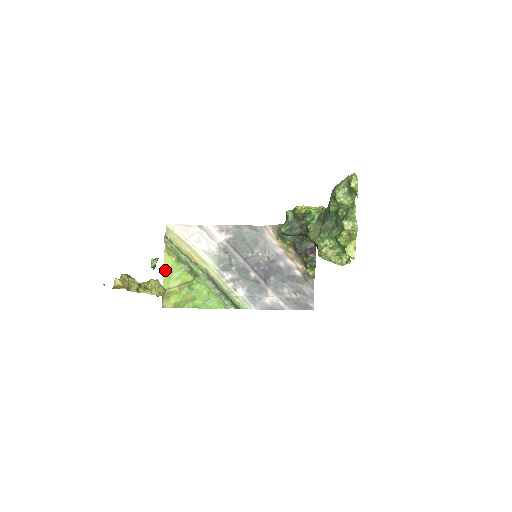
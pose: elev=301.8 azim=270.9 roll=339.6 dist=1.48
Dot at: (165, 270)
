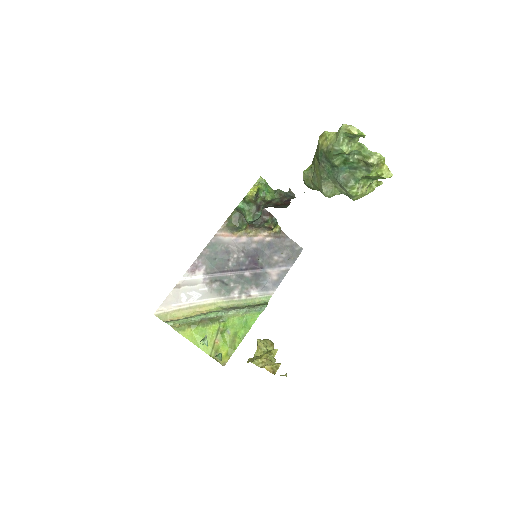
Dot at: (194, 343)
